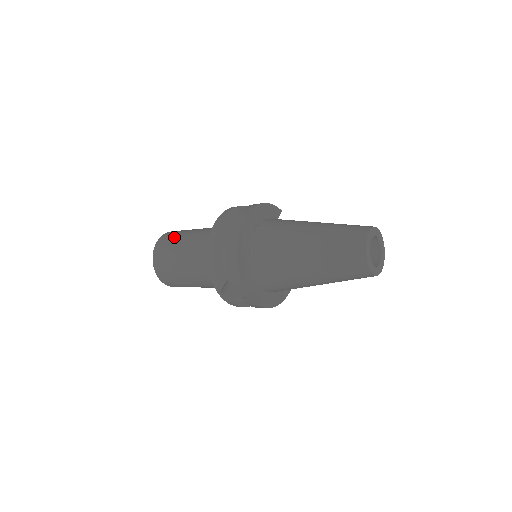
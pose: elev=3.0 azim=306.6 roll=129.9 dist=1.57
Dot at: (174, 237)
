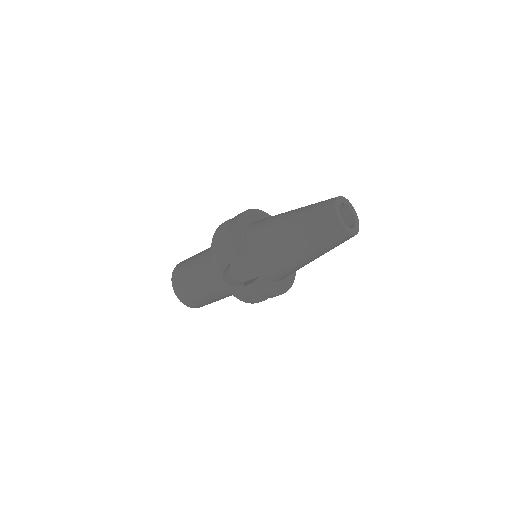
Dot at: (191, 257)
